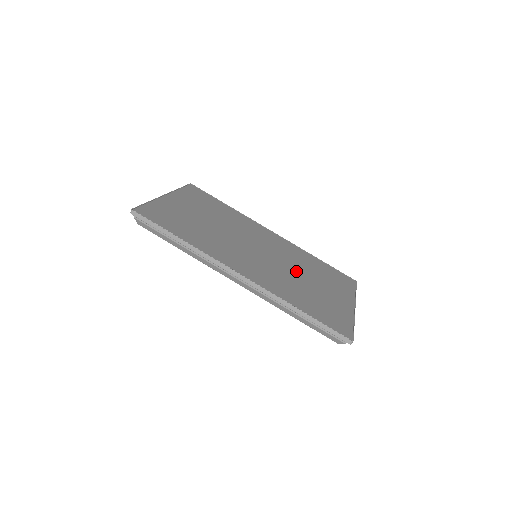
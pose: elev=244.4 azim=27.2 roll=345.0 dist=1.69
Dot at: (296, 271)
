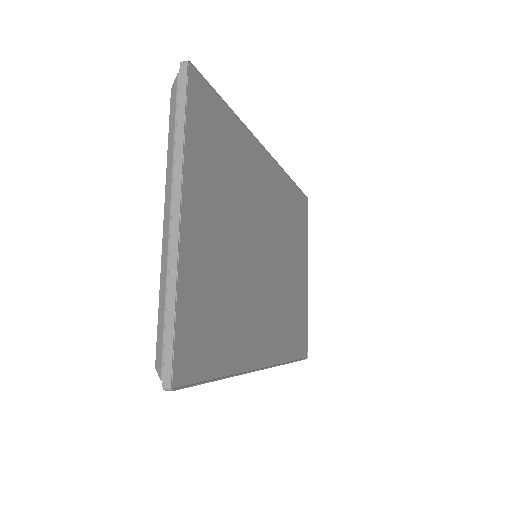
Dot at: (286, 263)
